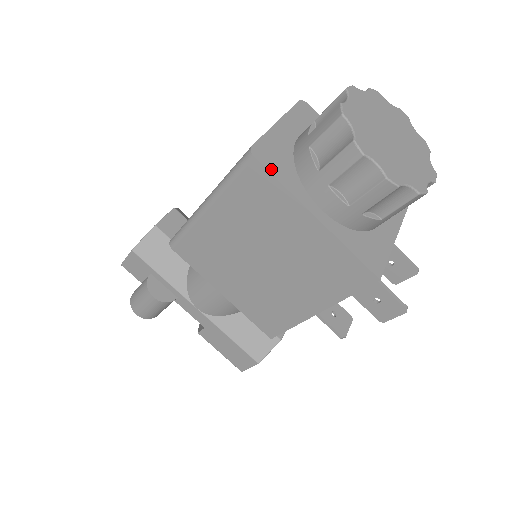
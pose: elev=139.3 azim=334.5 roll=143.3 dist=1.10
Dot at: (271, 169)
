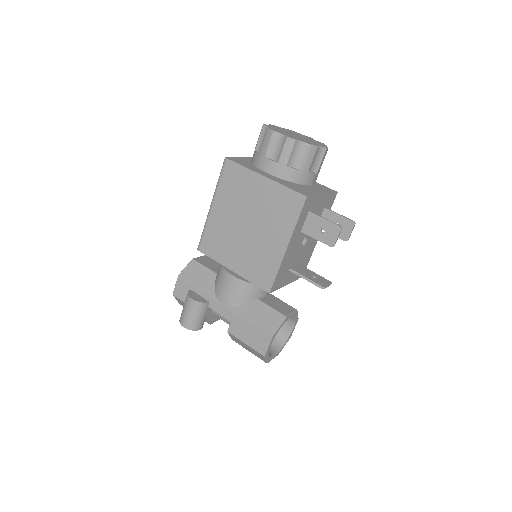
Dot at: (237, 162)
